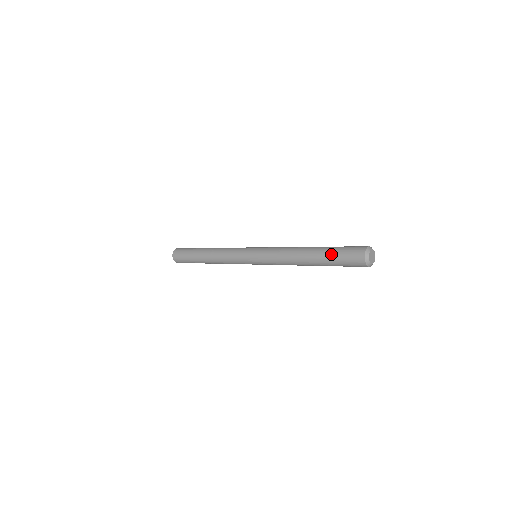
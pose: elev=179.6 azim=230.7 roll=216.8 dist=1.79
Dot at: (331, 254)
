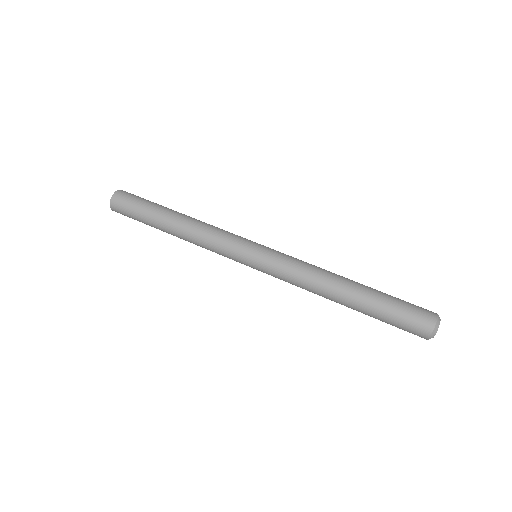
Dot at: (385, 303)
